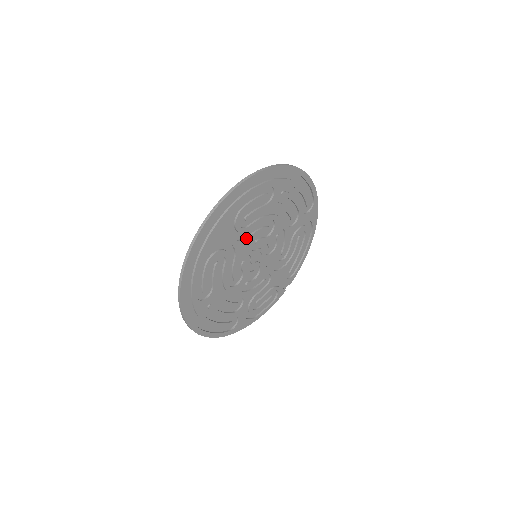
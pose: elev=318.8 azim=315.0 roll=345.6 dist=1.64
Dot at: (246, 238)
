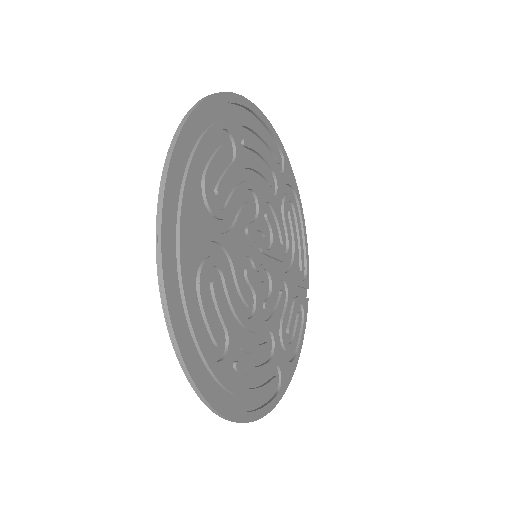
Dot at: (232, 227)
